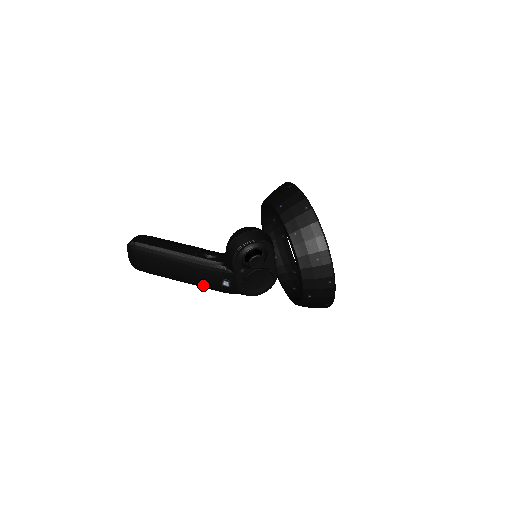
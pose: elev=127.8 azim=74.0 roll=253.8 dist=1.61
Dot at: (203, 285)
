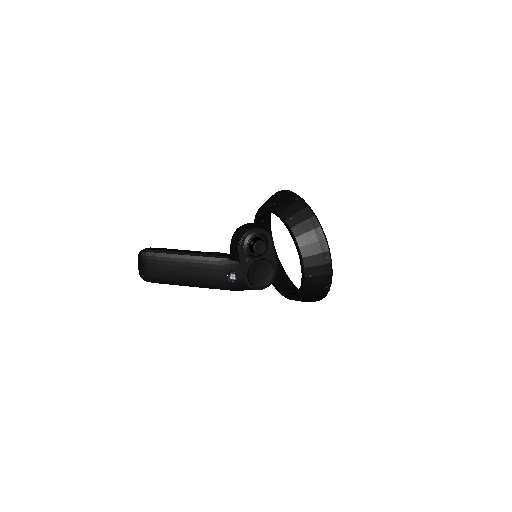
Dot at: (211, 284)
